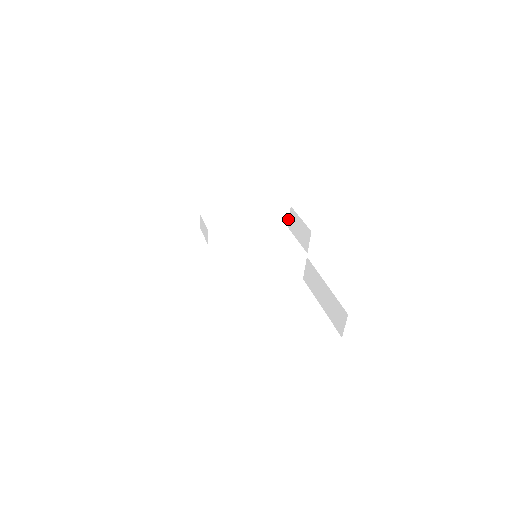
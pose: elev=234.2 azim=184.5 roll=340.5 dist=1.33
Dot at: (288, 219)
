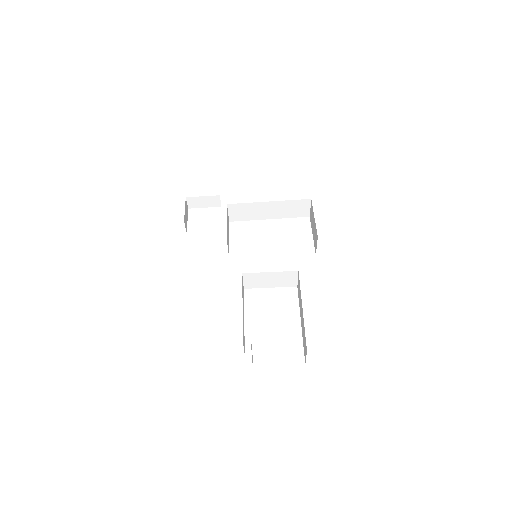
Dot at: (309, 209)
